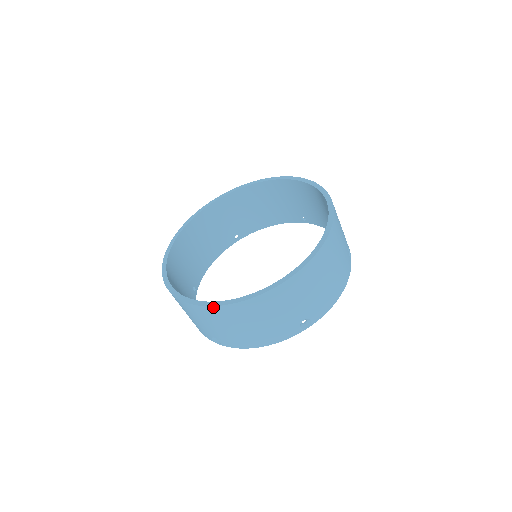
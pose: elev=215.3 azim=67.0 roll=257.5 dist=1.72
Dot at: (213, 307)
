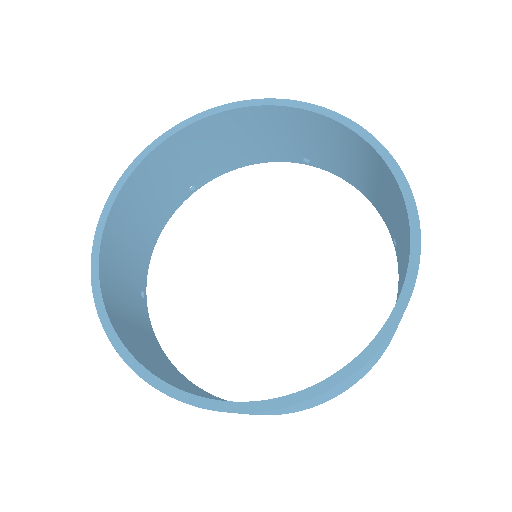
Dot at: (231, 412)
